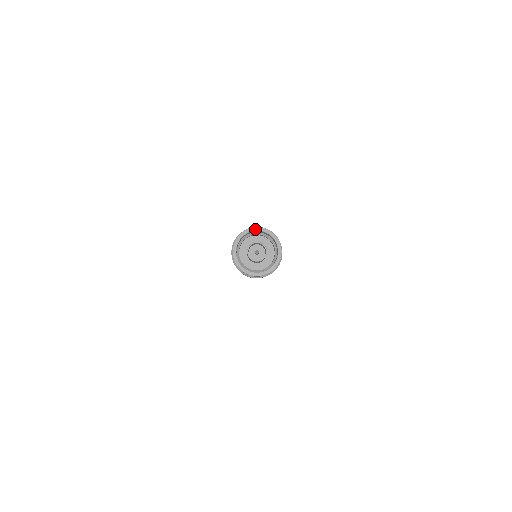
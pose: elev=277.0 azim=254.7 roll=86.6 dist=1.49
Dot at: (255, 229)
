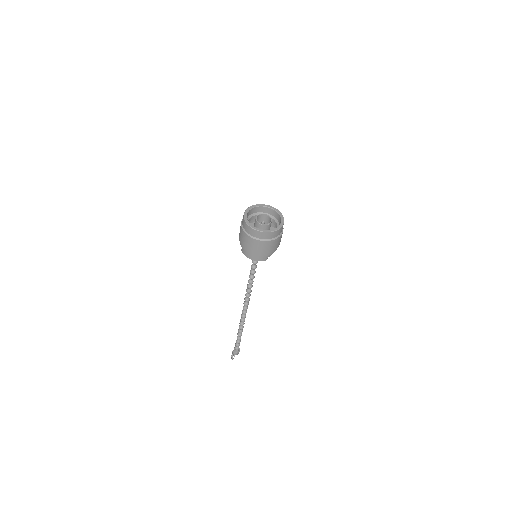
Dot at: (273, 208)
